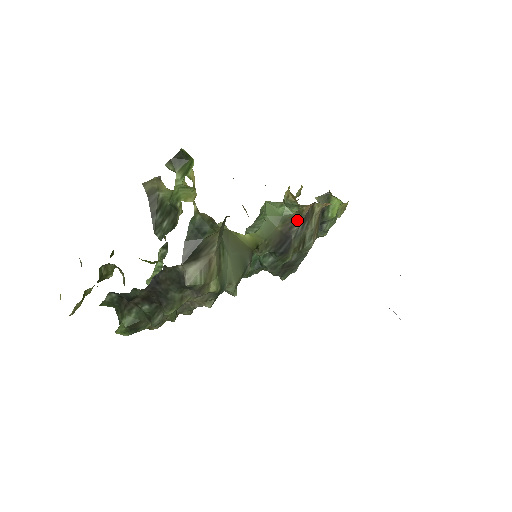
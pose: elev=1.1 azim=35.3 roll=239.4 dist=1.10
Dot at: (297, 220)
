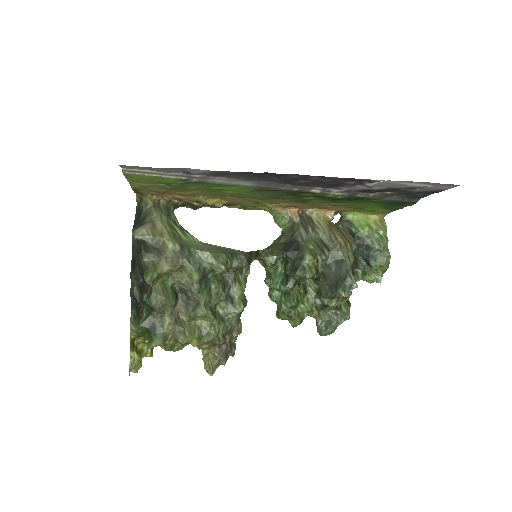
Dot at: (294, 228)
